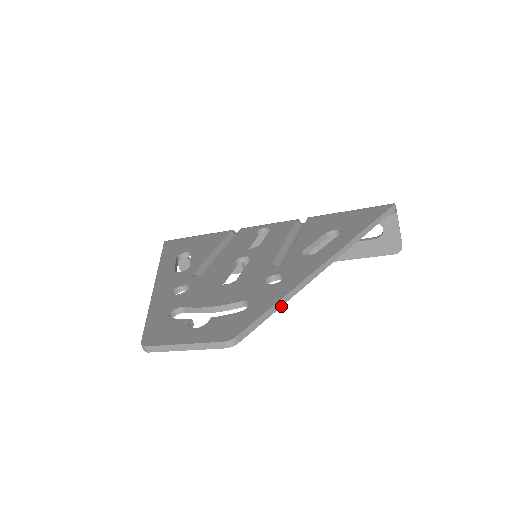
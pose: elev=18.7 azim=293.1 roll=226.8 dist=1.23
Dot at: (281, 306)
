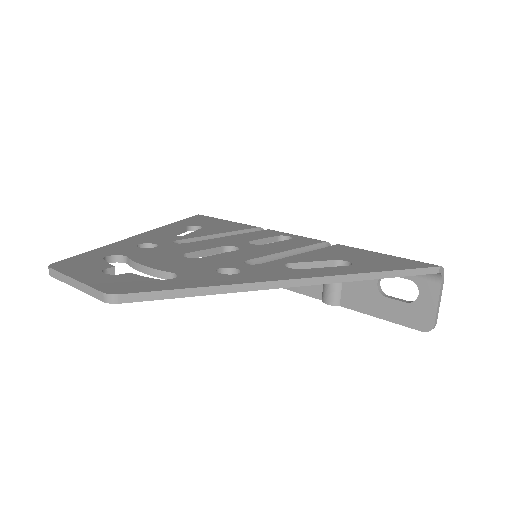
Dot at: (203, 295)
